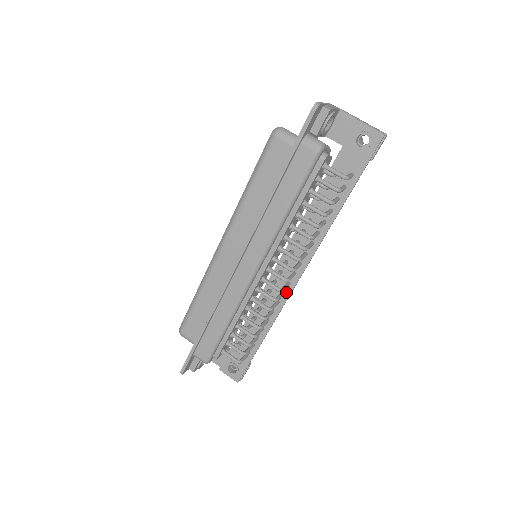
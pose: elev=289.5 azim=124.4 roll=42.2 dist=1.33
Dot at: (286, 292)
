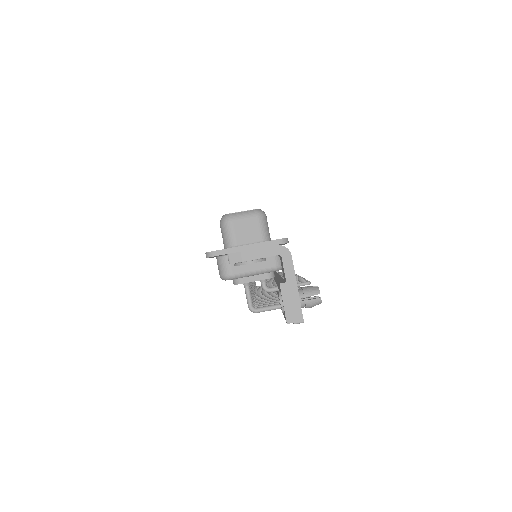
Dot at: occluded
